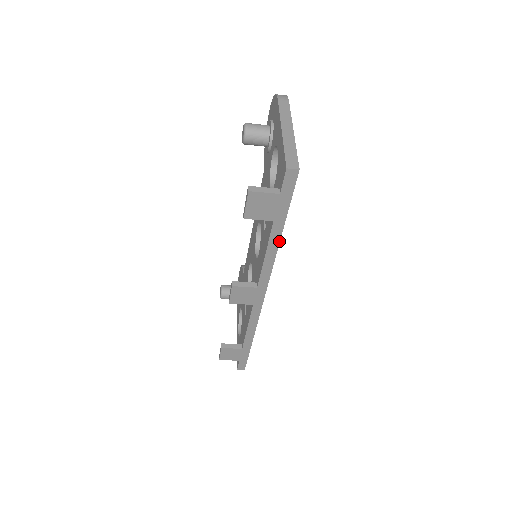
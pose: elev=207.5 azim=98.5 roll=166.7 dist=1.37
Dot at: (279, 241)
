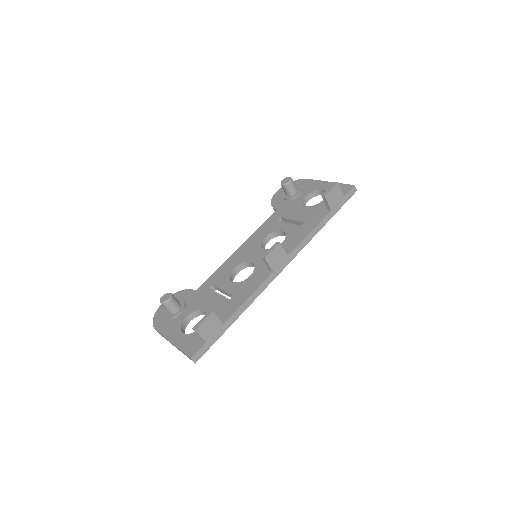
Dot at: occluded
